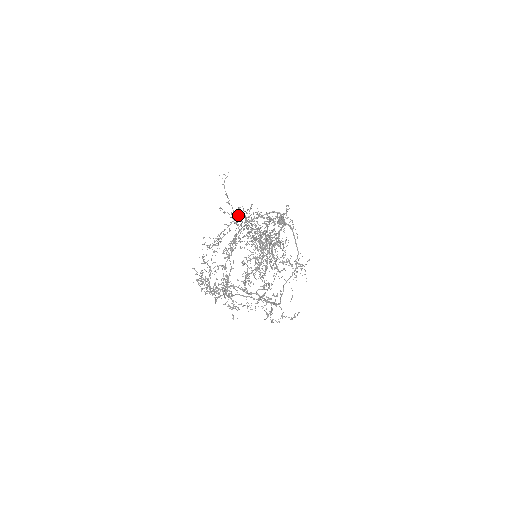
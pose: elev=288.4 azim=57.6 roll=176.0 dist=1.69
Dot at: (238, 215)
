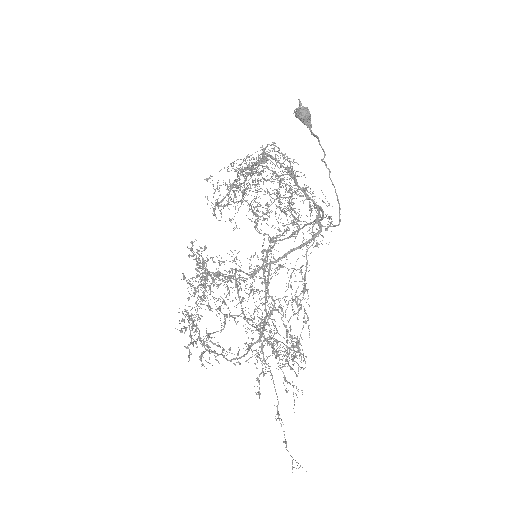
Dot at: occluded
